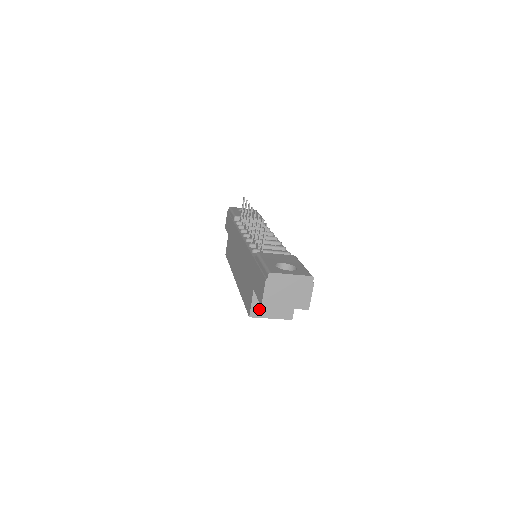
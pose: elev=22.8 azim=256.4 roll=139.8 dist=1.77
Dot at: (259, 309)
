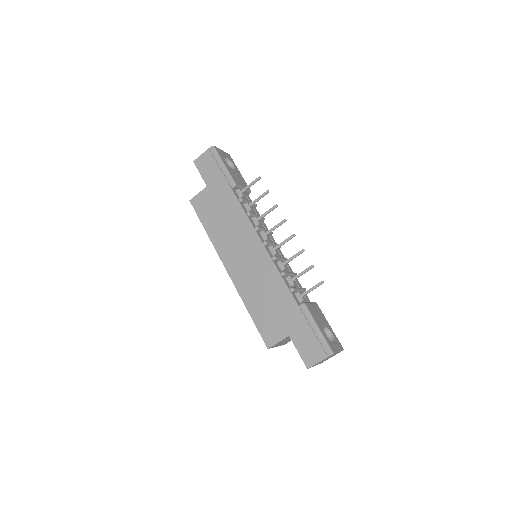
Dot at: occluded
